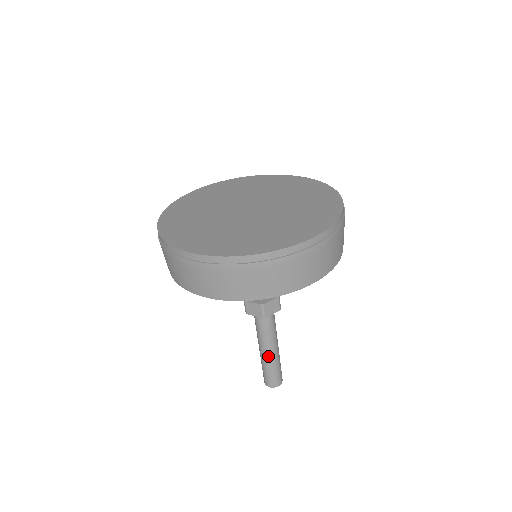
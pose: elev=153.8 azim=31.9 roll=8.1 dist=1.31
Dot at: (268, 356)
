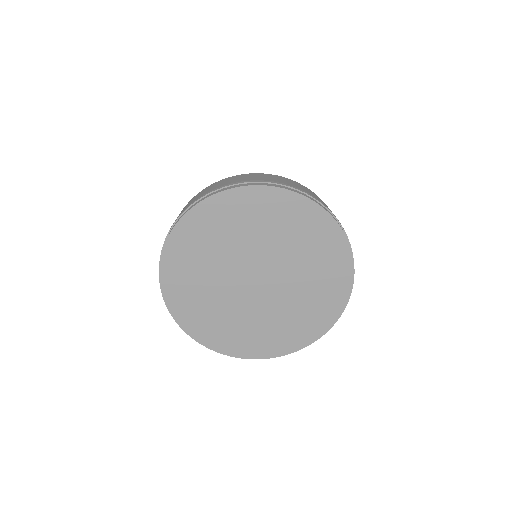
Dot at: occluded
